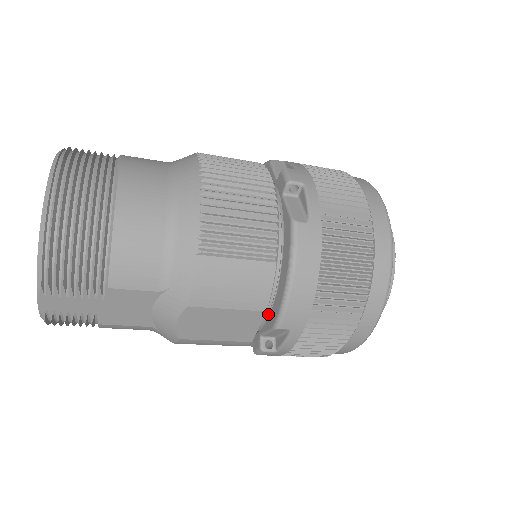
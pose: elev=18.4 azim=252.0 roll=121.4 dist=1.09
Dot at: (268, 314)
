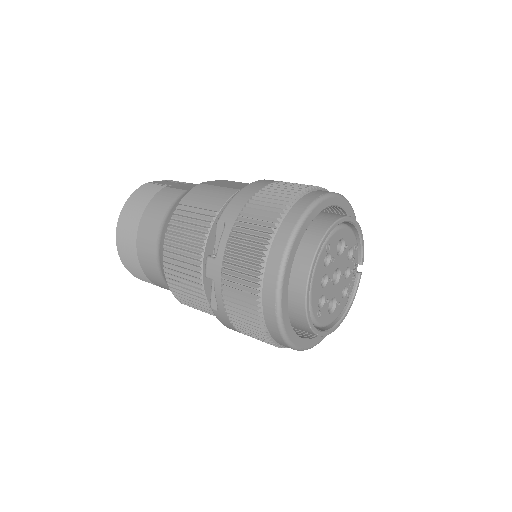
Dot at: occluded
